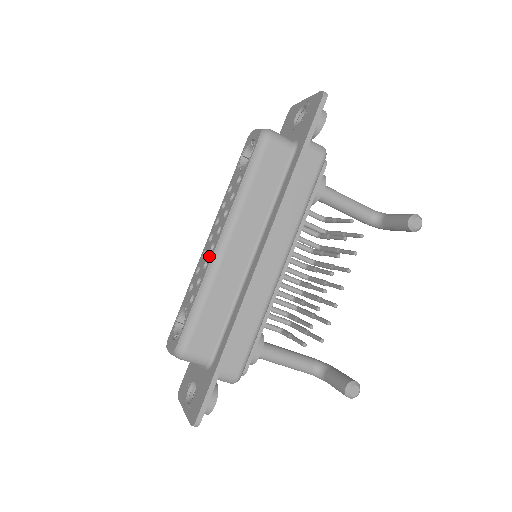
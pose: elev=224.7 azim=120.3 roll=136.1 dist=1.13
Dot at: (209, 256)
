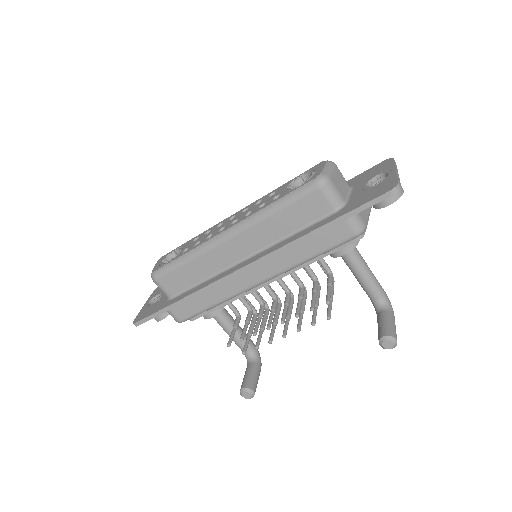
Dot at: (215, 233)
